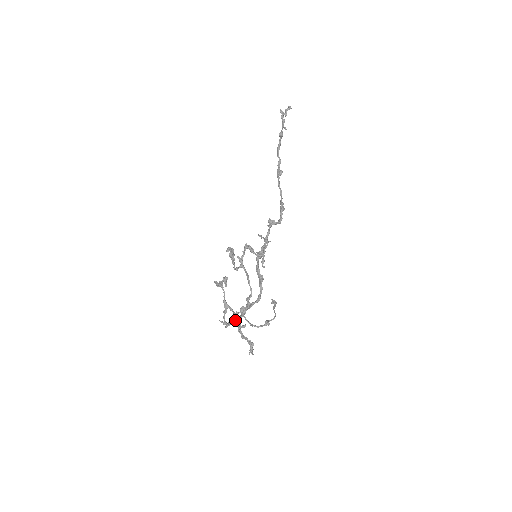
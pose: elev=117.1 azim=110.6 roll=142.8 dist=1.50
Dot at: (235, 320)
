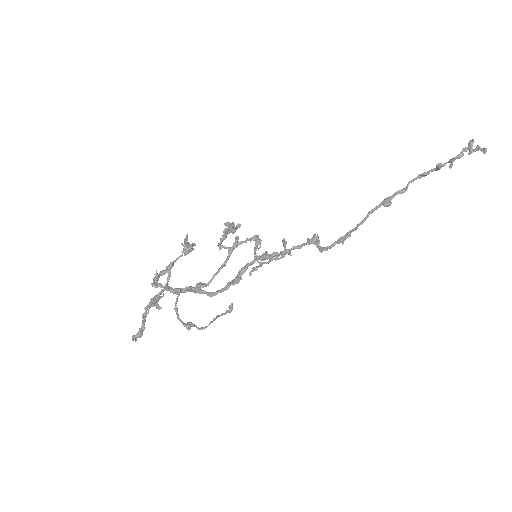
Dot at: occluded
